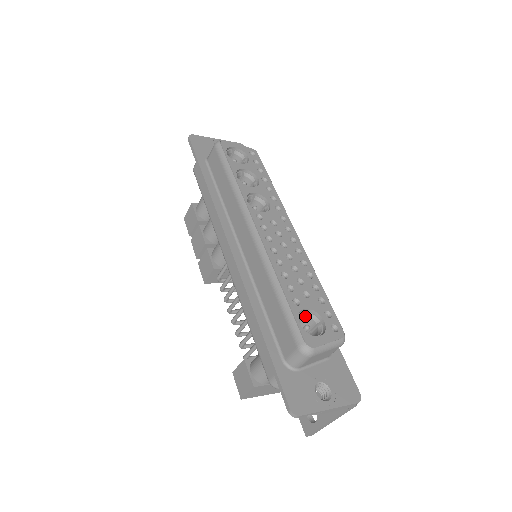
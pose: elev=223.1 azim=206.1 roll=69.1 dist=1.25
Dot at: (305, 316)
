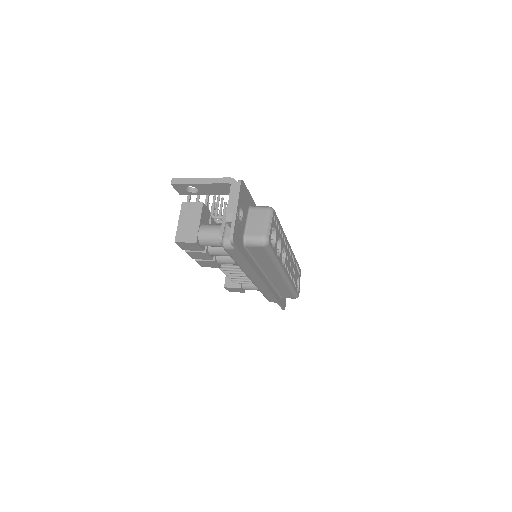
Dot at: occluded
